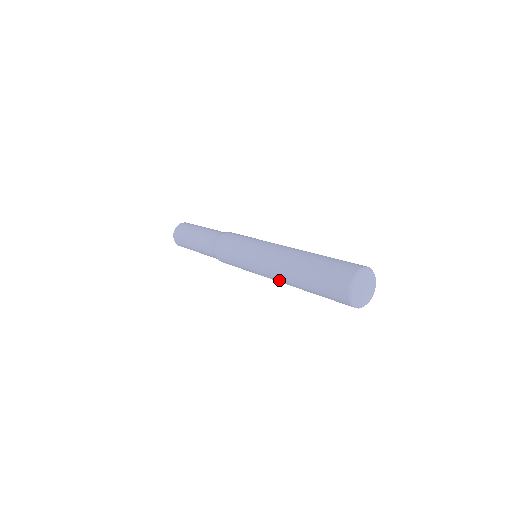
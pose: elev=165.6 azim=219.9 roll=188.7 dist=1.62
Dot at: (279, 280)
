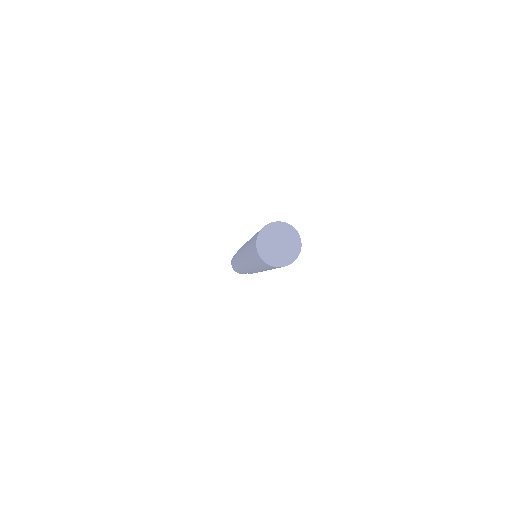
Dot at: (245, 247)
